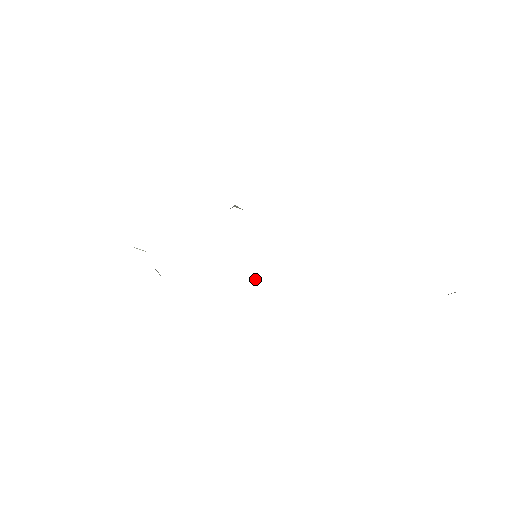
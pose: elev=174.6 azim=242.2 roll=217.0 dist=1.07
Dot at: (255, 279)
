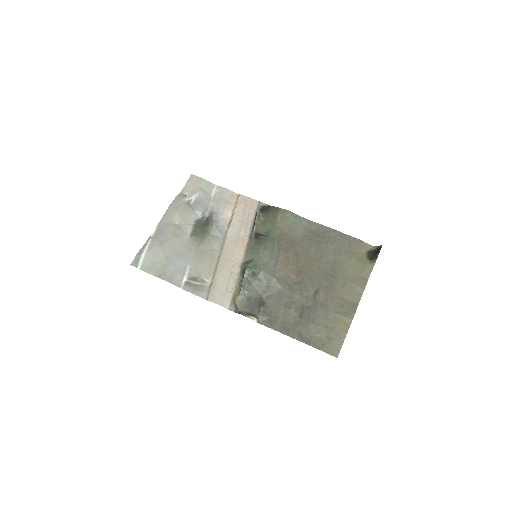
Dot at: (256, 219)
